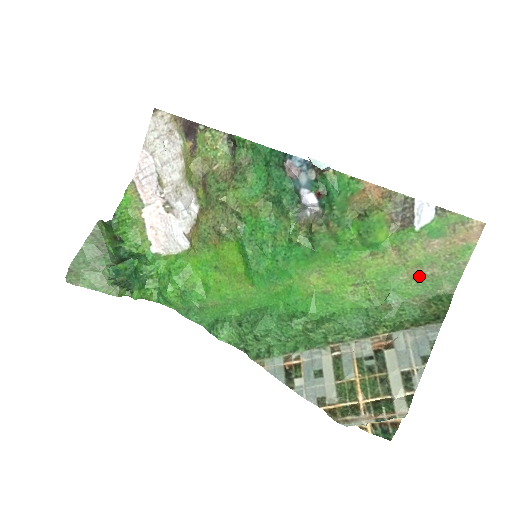
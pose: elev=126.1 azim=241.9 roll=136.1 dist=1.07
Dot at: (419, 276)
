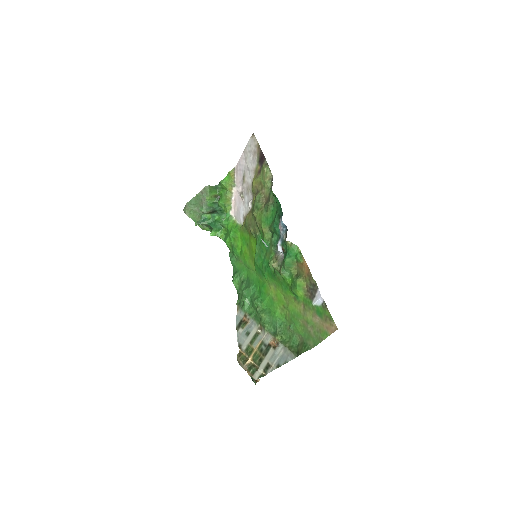
Dot at: (306, 327)
